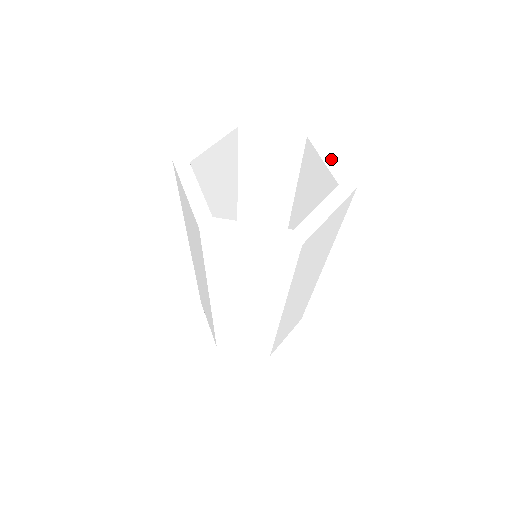
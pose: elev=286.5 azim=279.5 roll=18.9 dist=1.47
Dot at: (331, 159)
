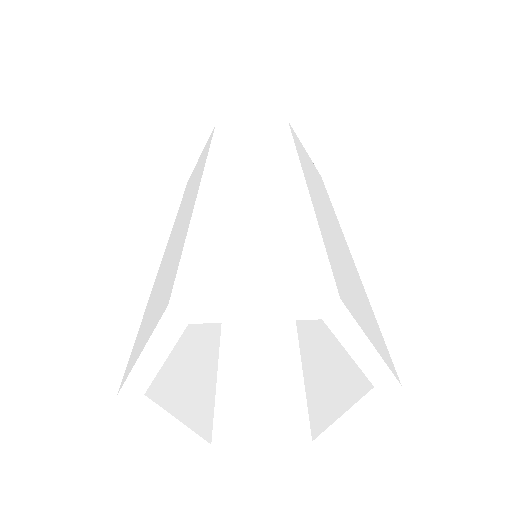
Dot at: (365, 353)
